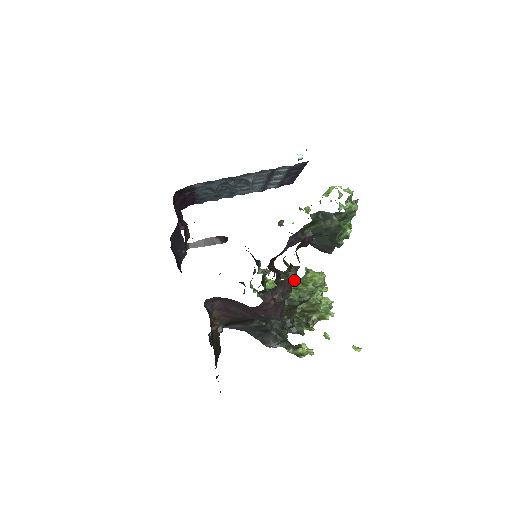
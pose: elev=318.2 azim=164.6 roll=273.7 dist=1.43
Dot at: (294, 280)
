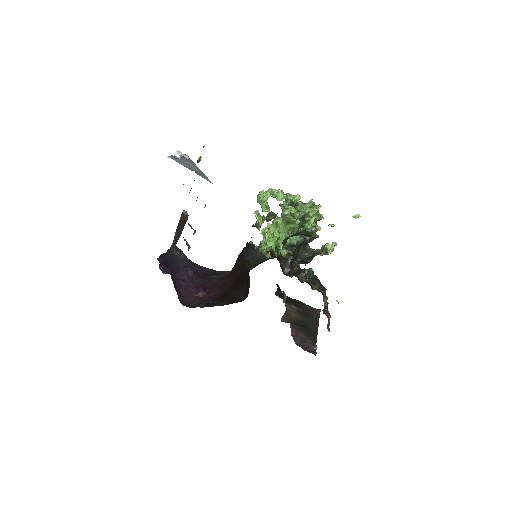
Dot at: (324, 293)
